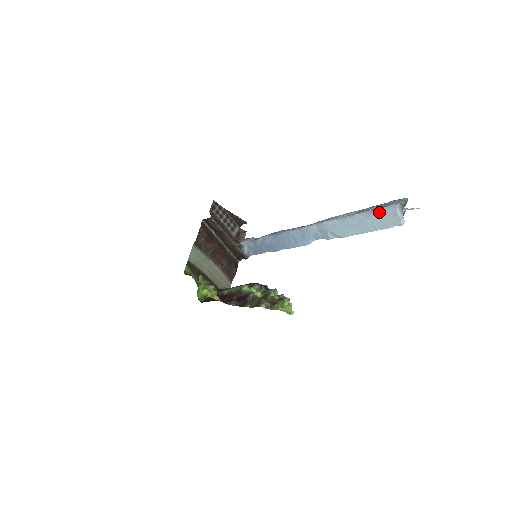
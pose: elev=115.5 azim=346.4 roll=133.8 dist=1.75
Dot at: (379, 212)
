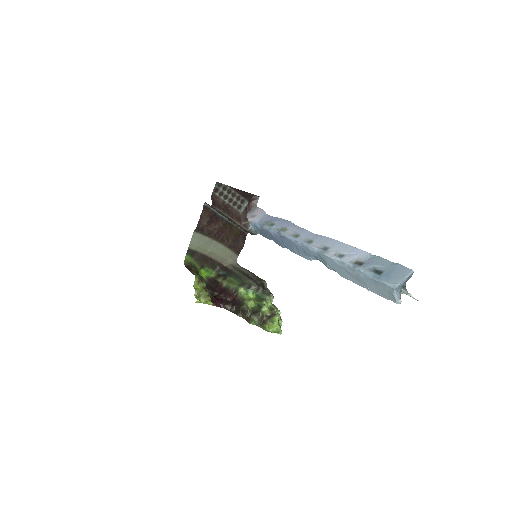
Dot at: (376, 281)
